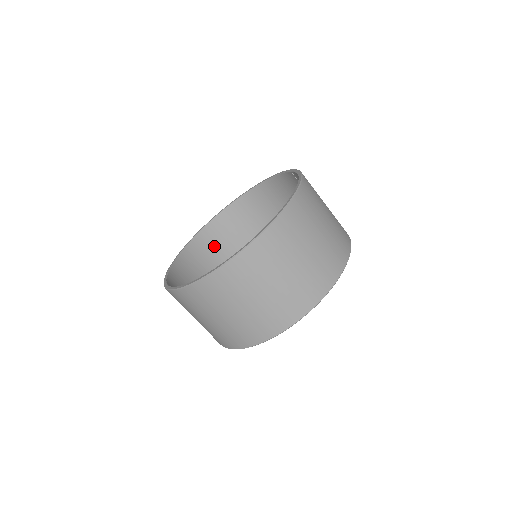
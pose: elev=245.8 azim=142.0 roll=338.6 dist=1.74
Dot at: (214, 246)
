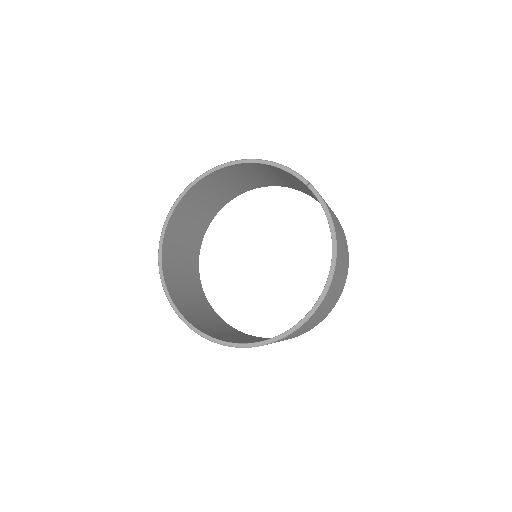
Dot at: (186, 214)
